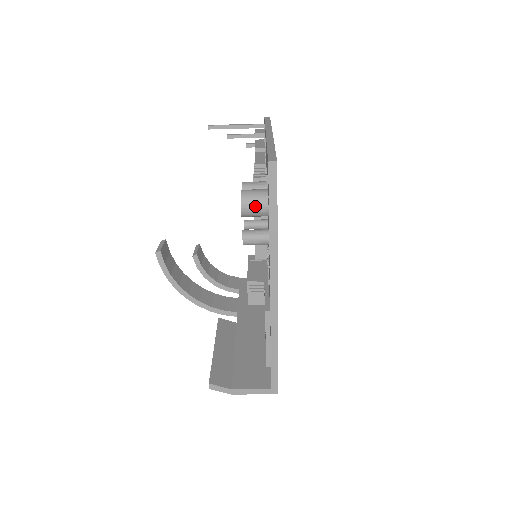
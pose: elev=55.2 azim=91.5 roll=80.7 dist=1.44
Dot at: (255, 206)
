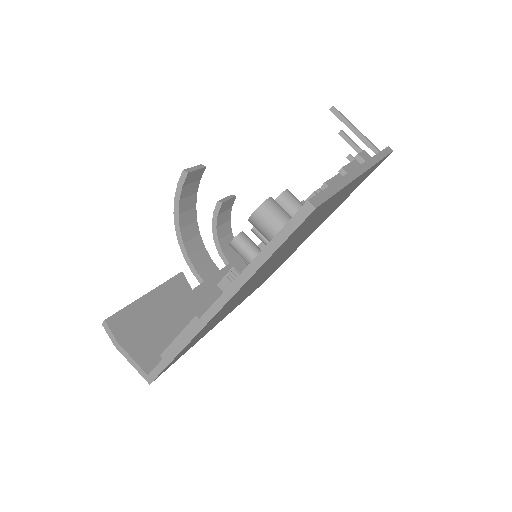
Dot at: (266, 224)
